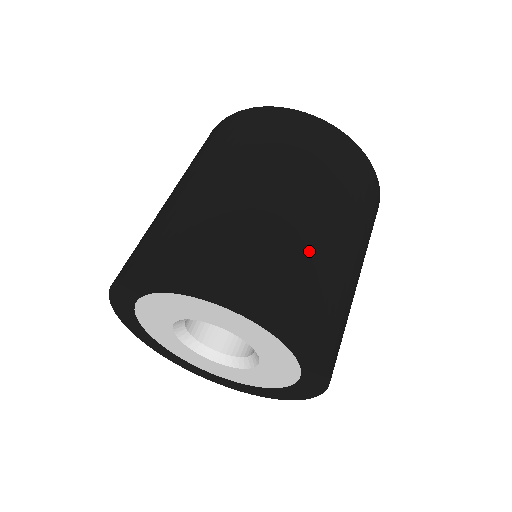
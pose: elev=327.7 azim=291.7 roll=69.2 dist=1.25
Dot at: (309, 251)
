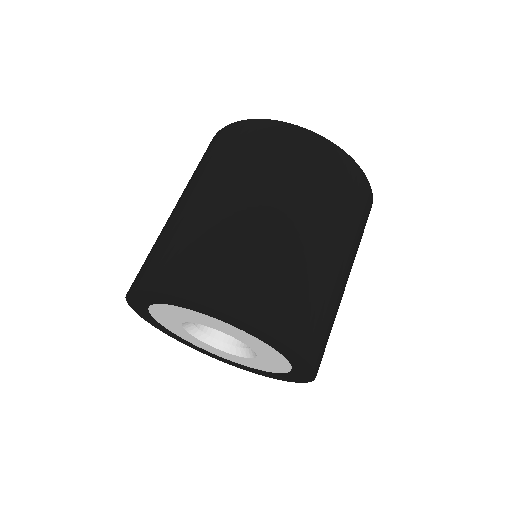
Dot at: (275, 256)
